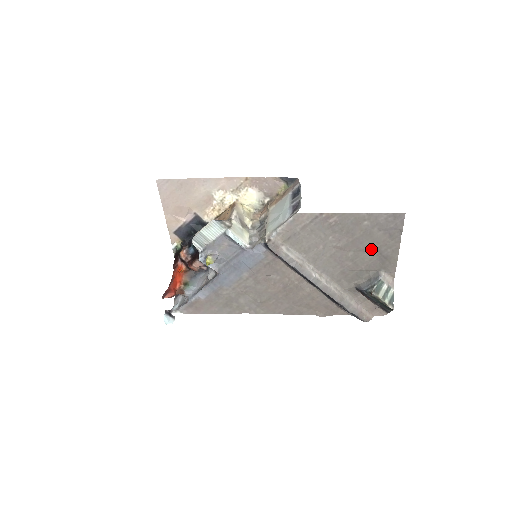
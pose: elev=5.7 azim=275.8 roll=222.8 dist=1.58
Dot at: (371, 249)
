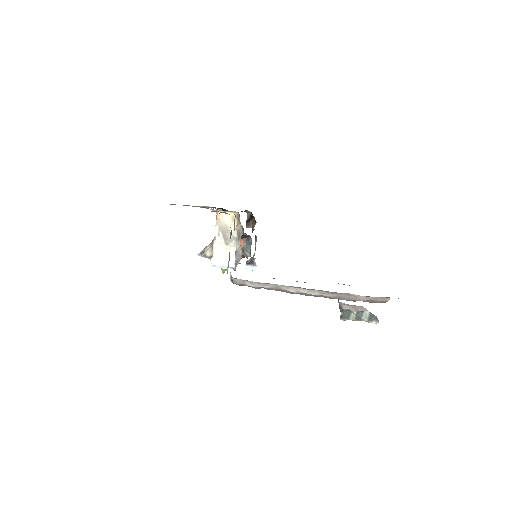
Dot at: occluded
